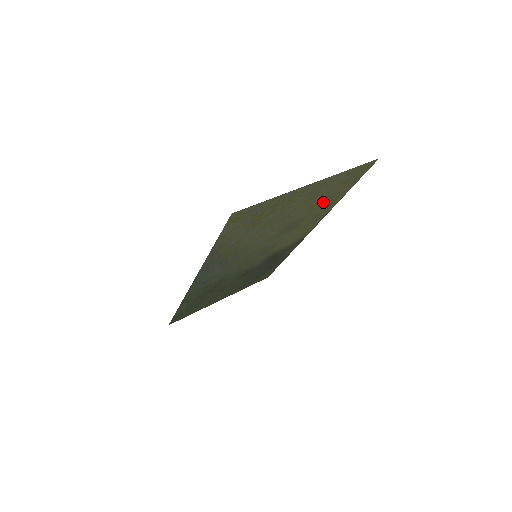
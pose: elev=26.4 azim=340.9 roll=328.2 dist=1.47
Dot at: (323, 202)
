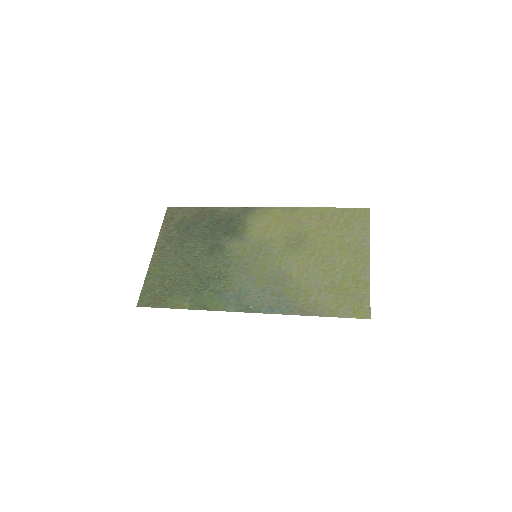
Dot at: (324, 227)
